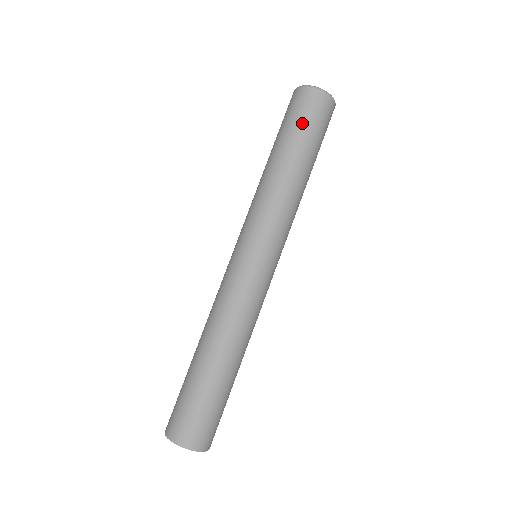
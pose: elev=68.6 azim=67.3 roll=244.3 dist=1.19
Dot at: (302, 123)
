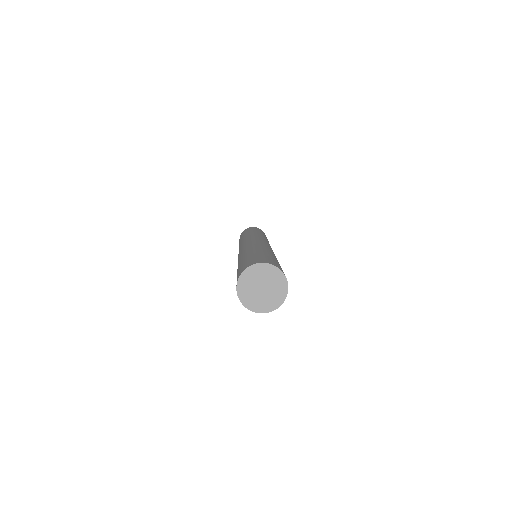
Dot at: (247, 230)
